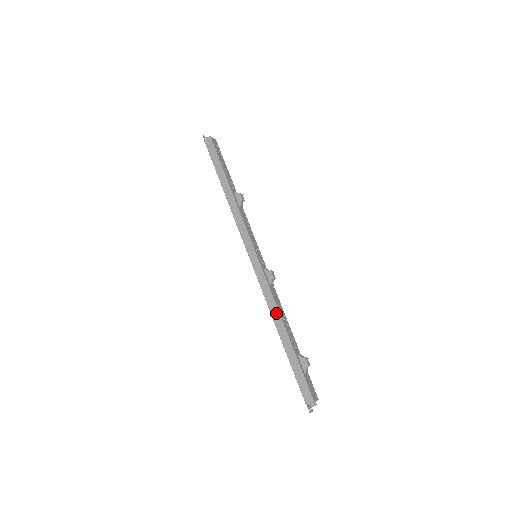
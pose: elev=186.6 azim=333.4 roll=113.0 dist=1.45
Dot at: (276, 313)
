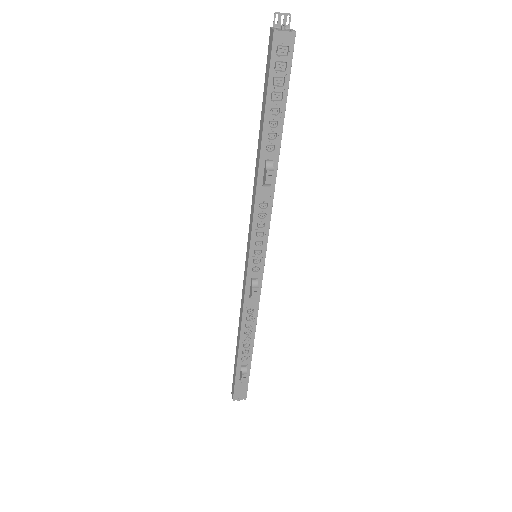
Dot at: (240, 323)
